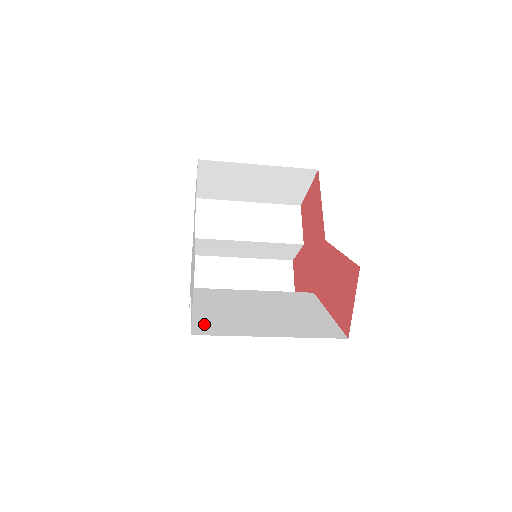
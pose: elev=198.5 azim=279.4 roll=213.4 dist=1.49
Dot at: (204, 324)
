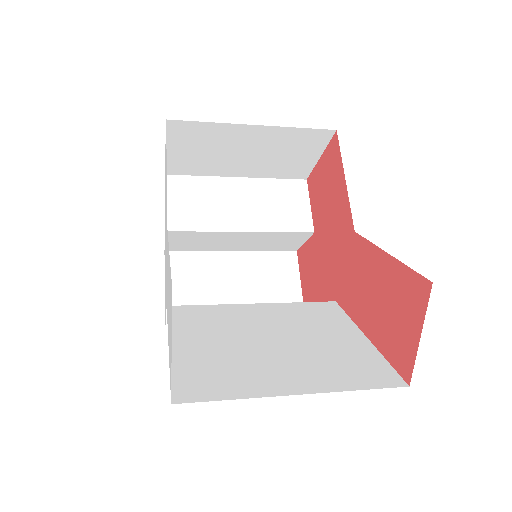
Dot at: (190, 377)
